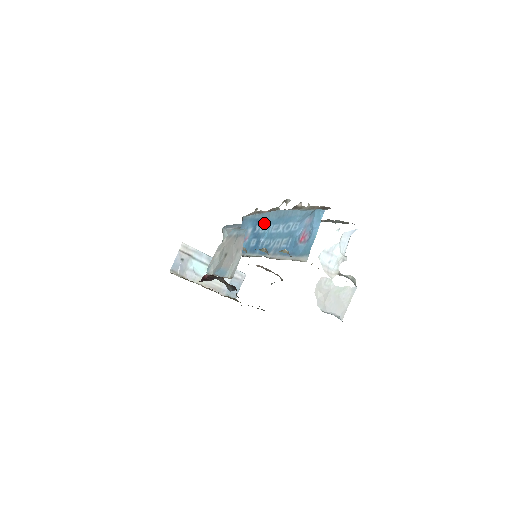
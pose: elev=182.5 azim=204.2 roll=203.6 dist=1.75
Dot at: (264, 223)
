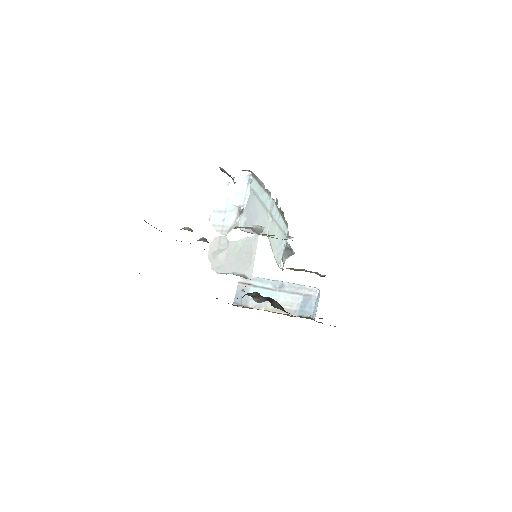
Dot at: occluded
